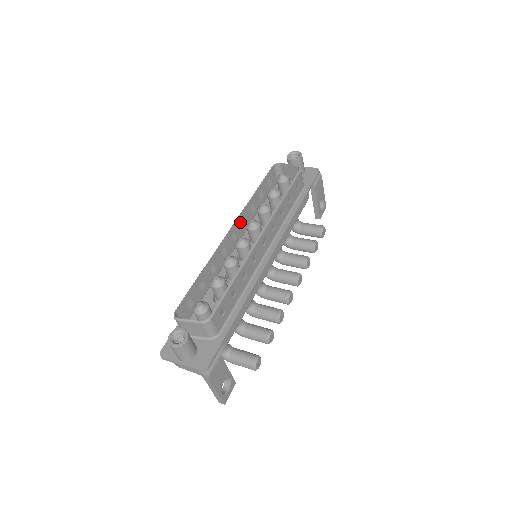
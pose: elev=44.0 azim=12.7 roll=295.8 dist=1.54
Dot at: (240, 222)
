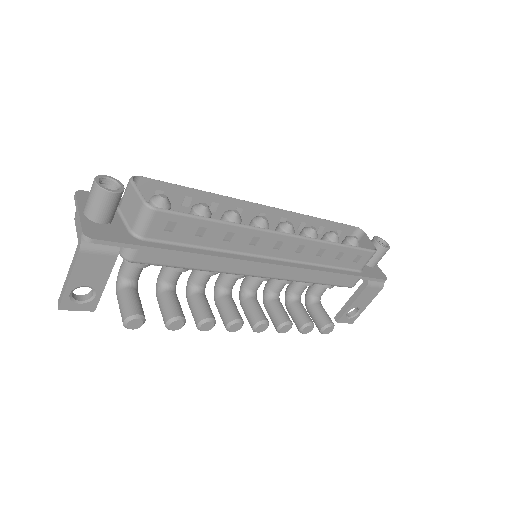
Dot at: (280, 216)
